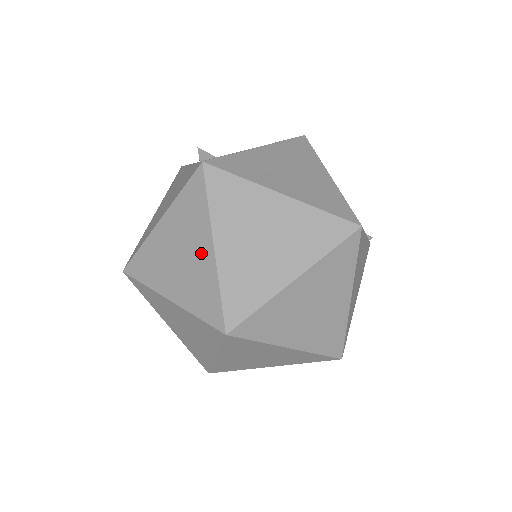
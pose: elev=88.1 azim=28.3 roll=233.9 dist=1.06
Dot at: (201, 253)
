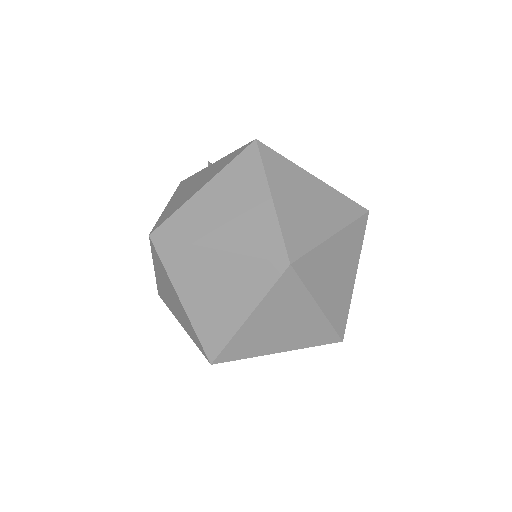
Dot at: (257, 204)
